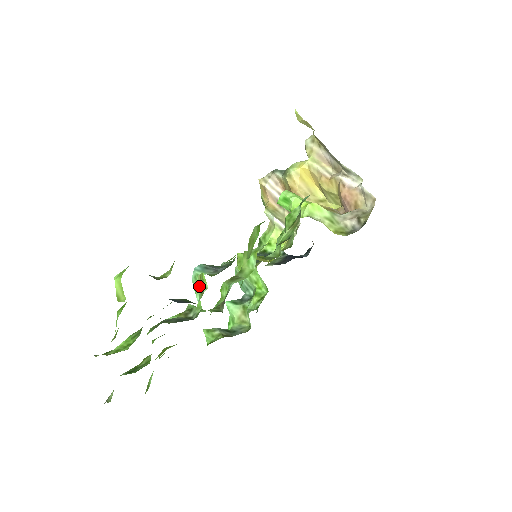
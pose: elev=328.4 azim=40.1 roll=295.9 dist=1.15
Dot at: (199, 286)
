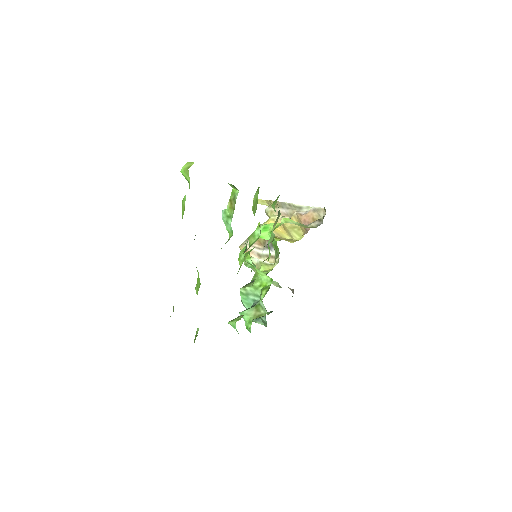
Dot at: (229, 212)
